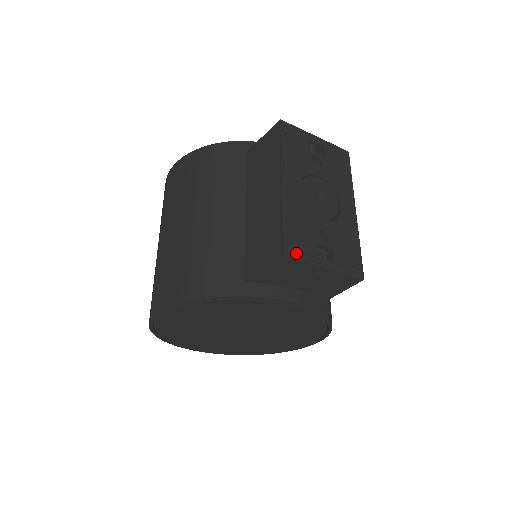
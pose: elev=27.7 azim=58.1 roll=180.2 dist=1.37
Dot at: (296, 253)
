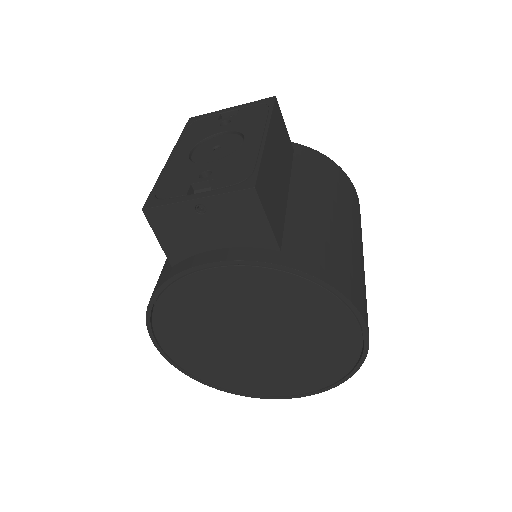
Dot at: (158, 202)
